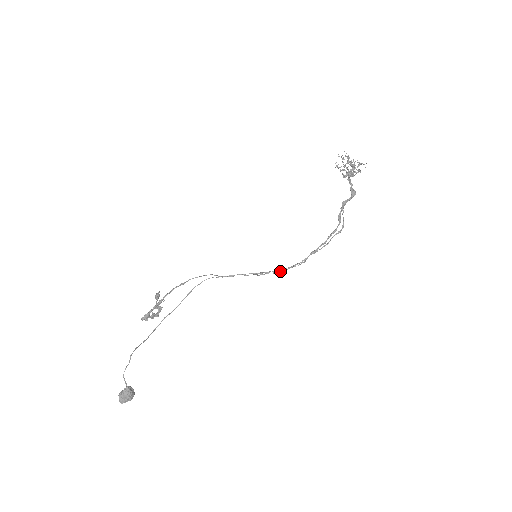
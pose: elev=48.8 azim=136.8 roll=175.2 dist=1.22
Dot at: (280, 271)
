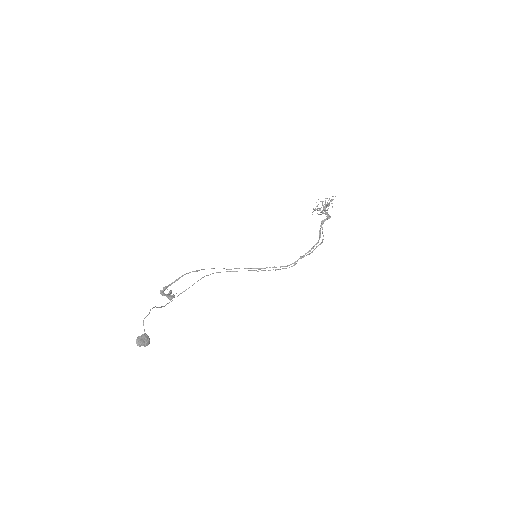
Dot at: (275, 270)
